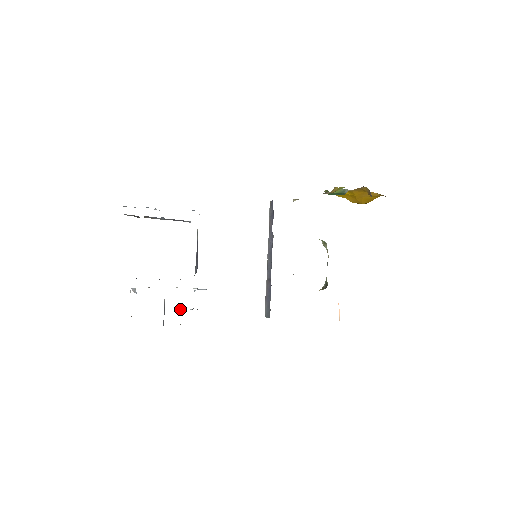
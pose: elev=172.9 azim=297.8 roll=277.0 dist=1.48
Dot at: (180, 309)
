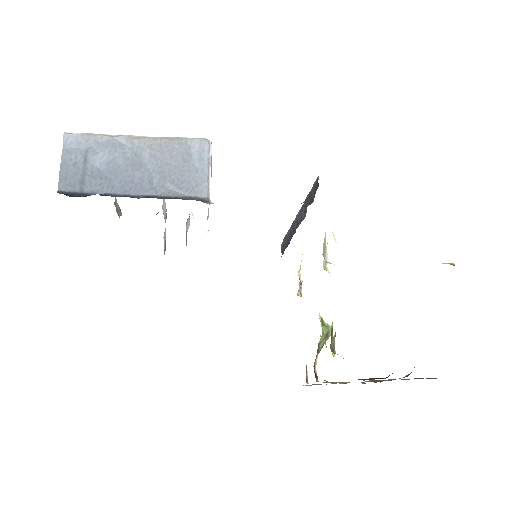
Dot at: occluded
